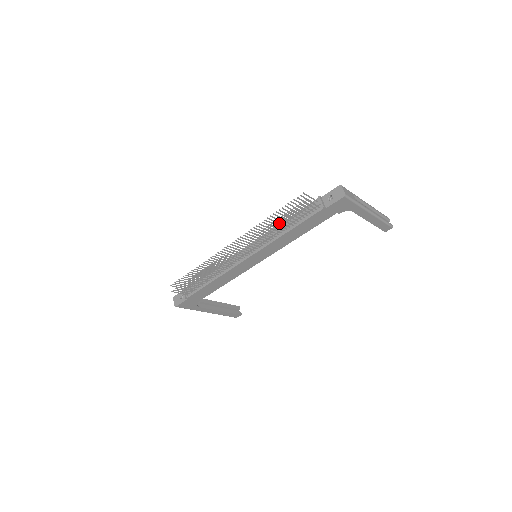
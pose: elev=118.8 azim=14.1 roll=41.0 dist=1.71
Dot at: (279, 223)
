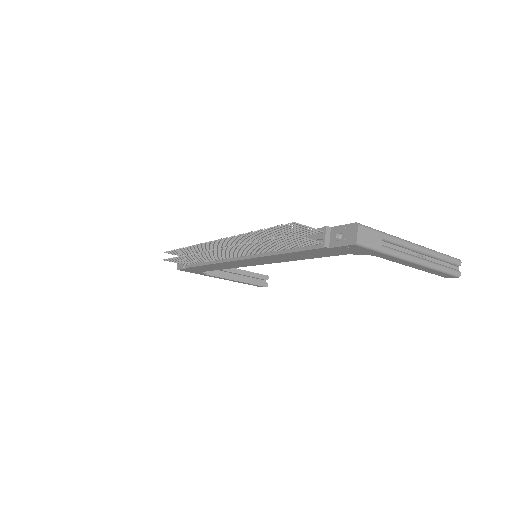
Dot at: occluded
